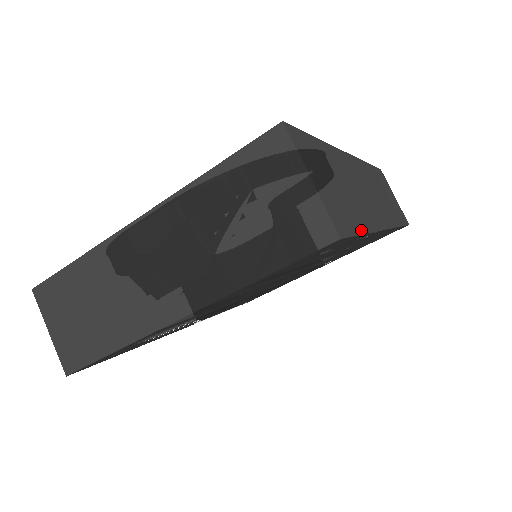
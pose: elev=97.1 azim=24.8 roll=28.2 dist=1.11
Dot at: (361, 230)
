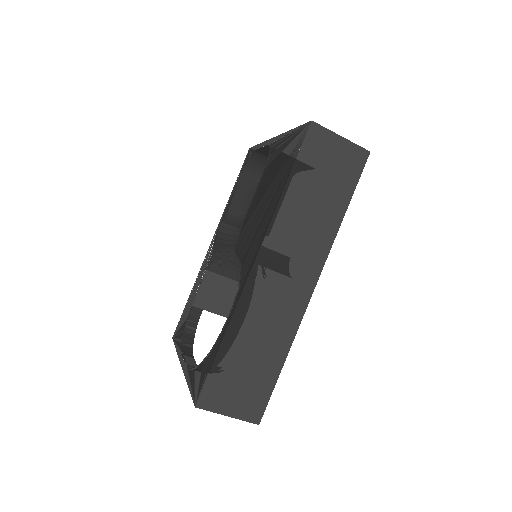
Dot at: (277, 374)
